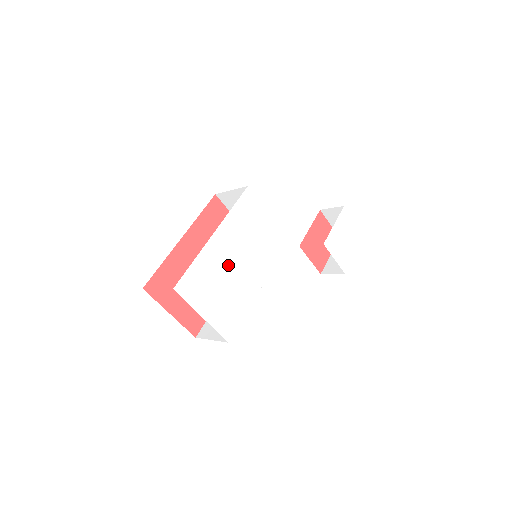
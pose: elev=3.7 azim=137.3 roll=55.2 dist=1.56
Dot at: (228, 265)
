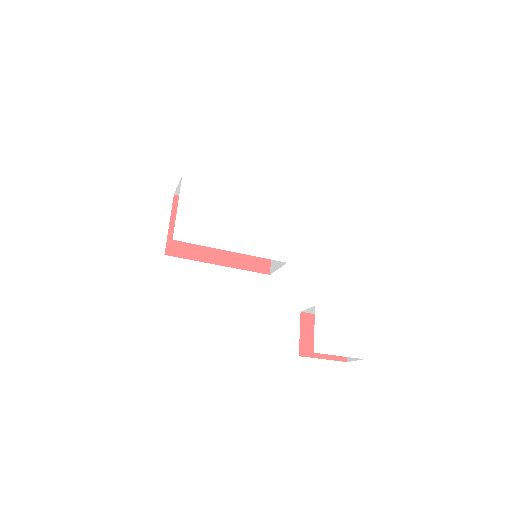
Dot at: (227, 211)
